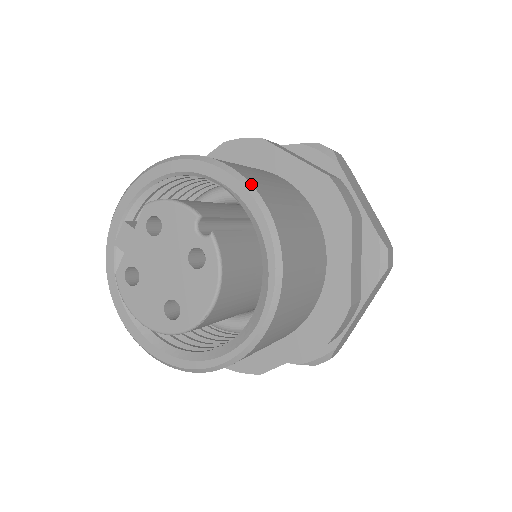
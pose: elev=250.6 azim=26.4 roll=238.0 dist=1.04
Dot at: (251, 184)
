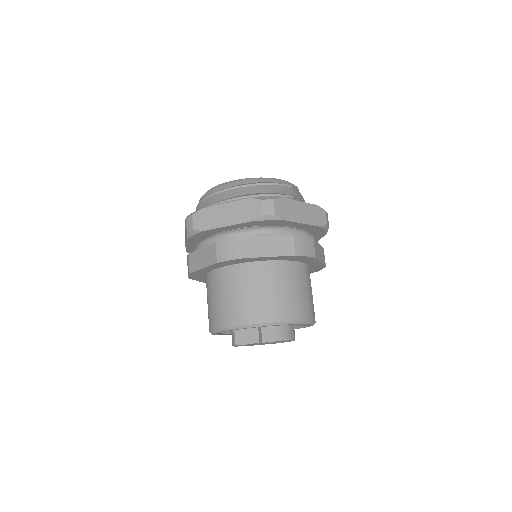
Dot at: occluded
